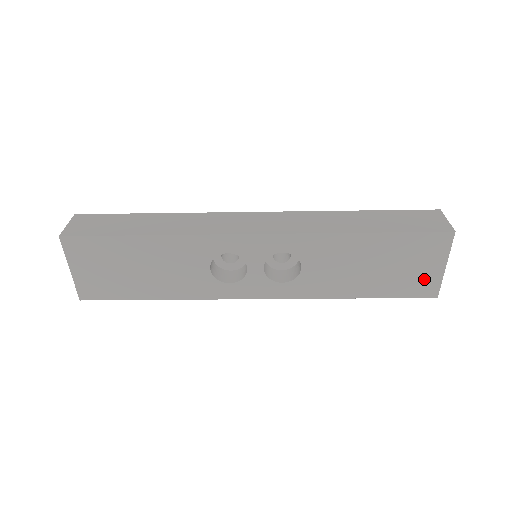
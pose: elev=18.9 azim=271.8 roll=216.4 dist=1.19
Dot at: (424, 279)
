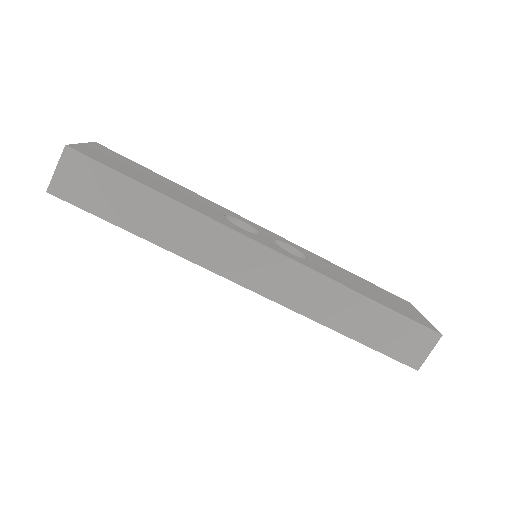
Dot at: (416, 317)
